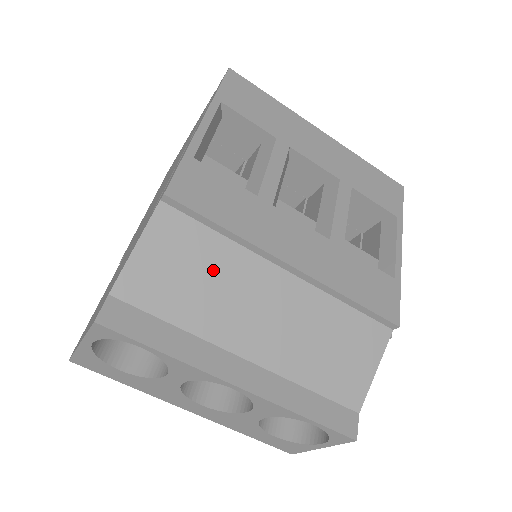
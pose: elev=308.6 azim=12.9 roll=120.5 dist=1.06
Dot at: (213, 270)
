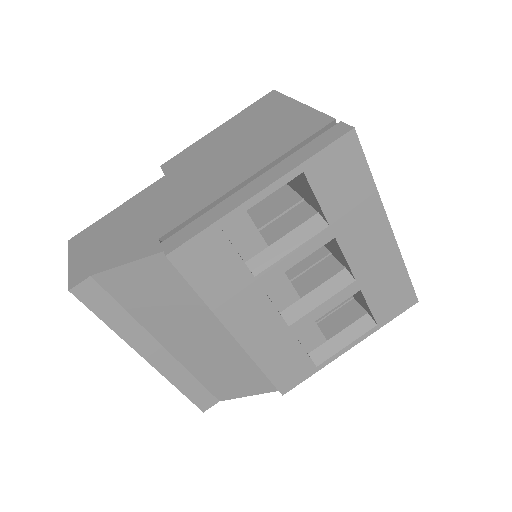
Dot at: (176, 304)
